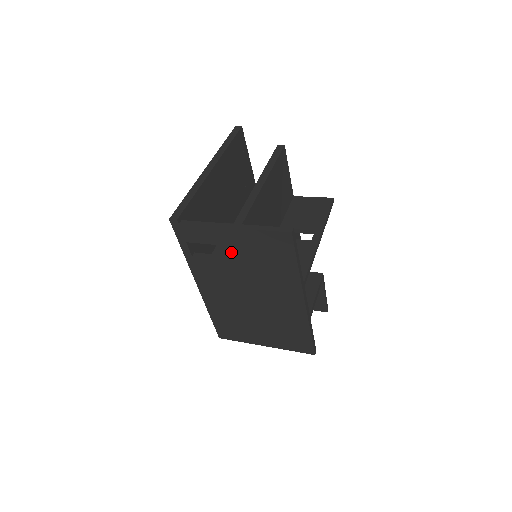
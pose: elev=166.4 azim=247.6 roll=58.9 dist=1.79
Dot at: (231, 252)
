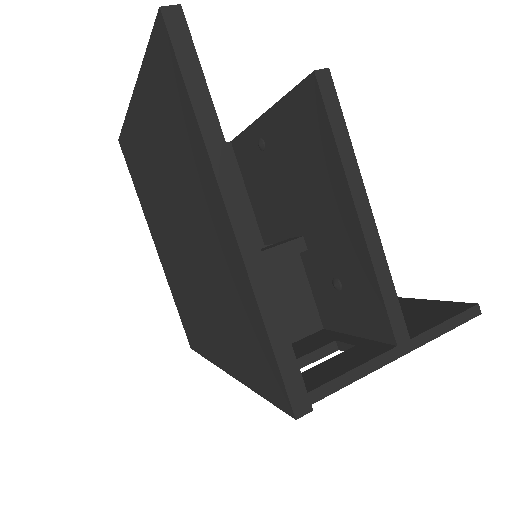
Dot at: occluded
